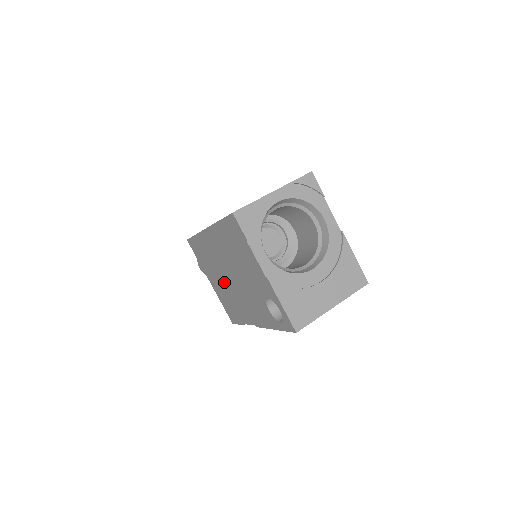
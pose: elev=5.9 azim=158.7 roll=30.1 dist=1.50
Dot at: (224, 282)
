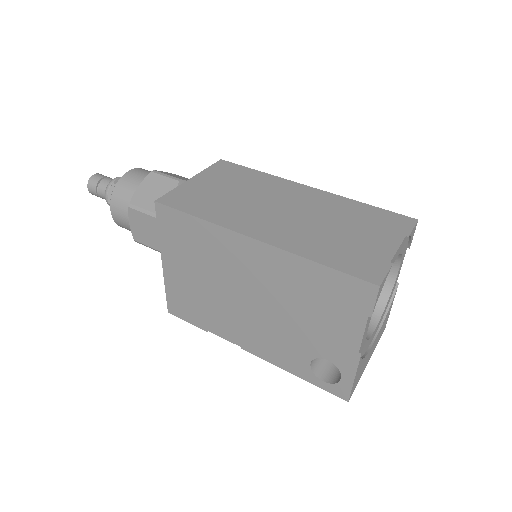
Dot at: (216, 289)
